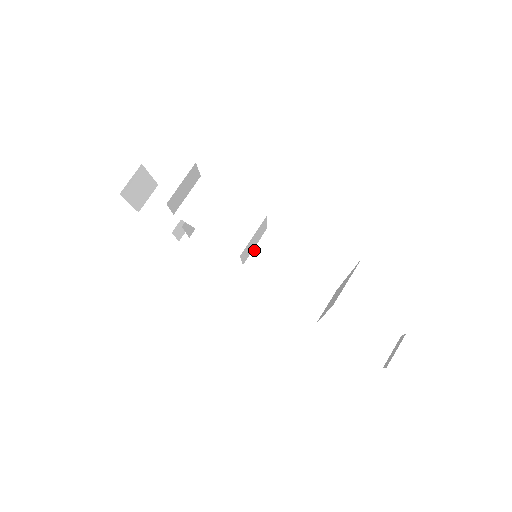
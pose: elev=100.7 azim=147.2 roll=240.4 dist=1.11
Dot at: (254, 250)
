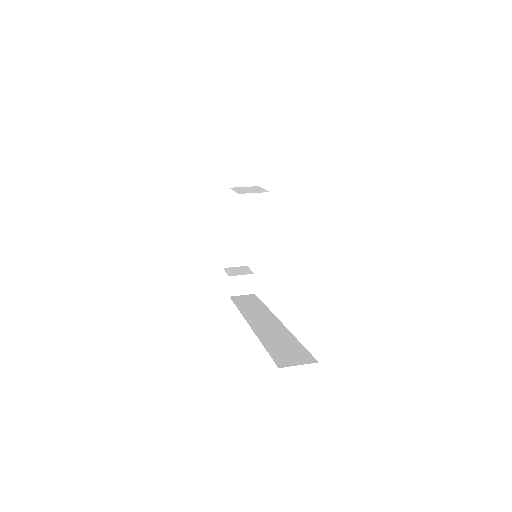
Dot at: (267, 309)
